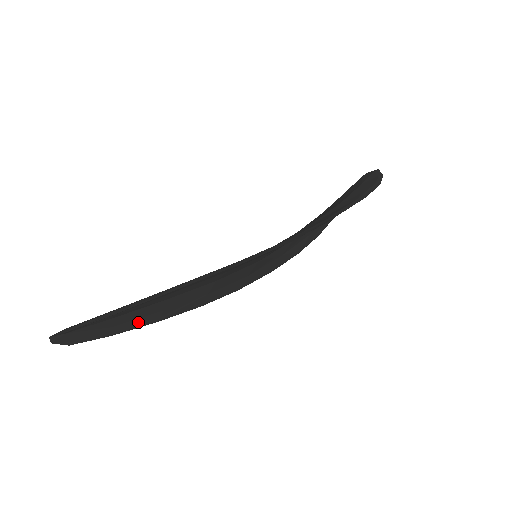
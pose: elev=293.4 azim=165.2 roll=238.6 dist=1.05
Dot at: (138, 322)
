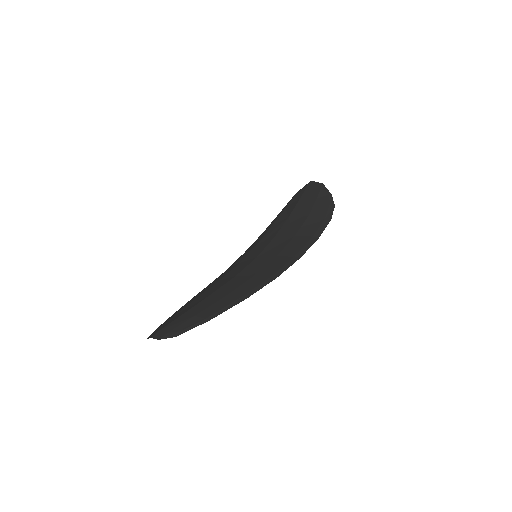
Dot at: occluded
